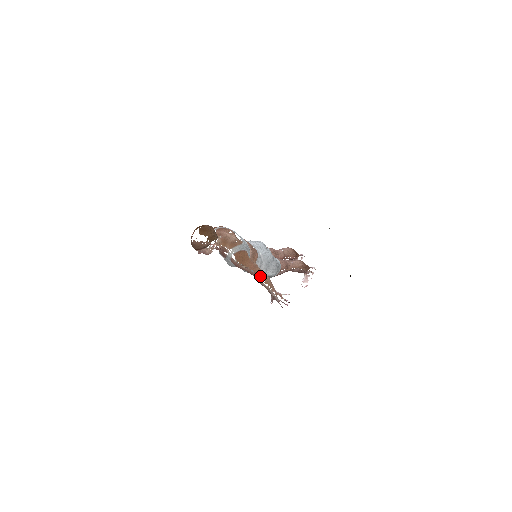
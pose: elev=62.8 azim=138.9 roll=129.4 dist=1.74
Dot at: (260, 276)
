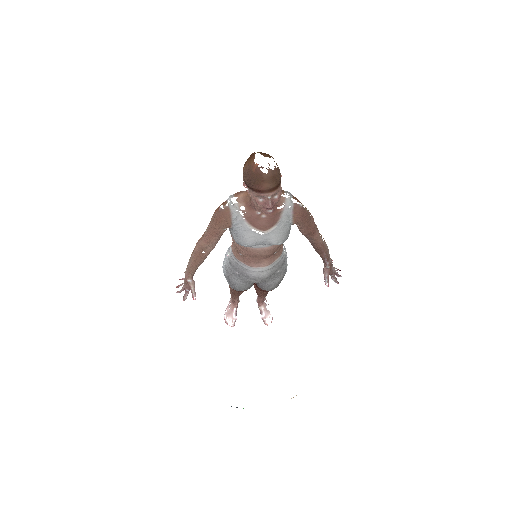
Dot at: (317, 231)
